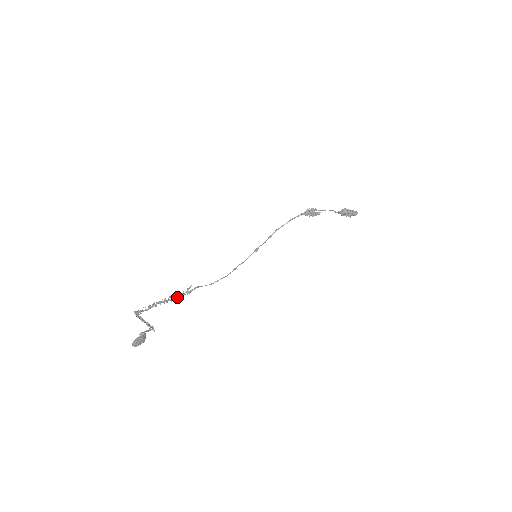
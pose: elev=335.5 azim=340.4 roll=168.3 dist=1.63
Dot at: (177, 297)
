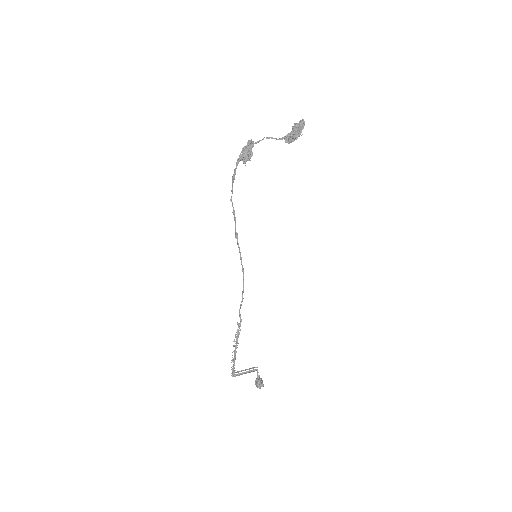
Dot at: (238, 336)
